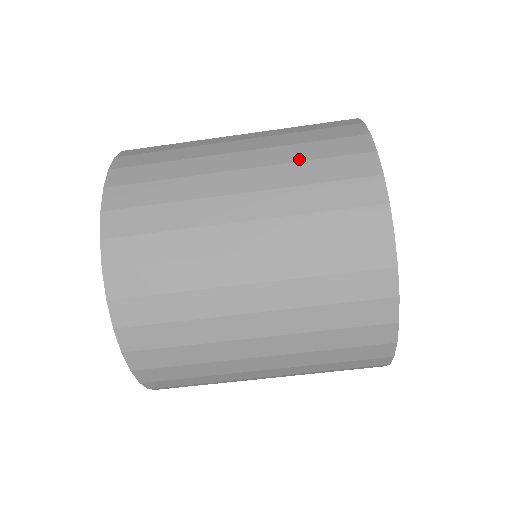
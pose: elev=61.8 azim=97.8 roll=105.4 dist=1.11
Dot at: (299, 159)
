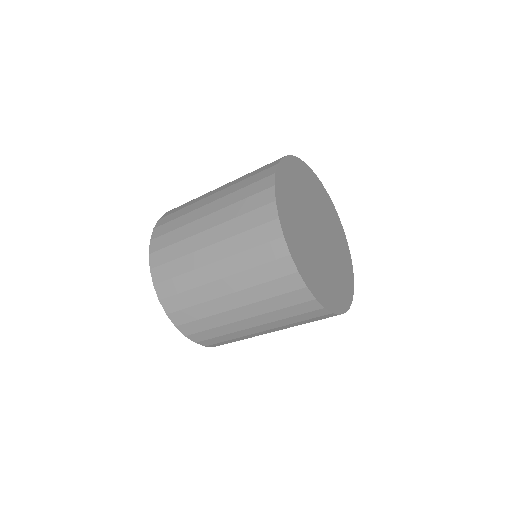
Dot at: (236, 215)
